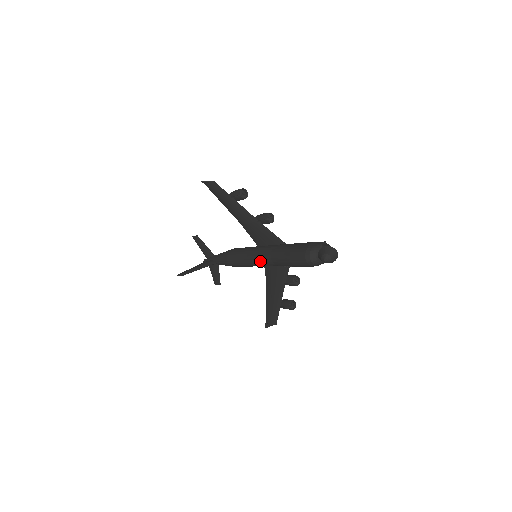
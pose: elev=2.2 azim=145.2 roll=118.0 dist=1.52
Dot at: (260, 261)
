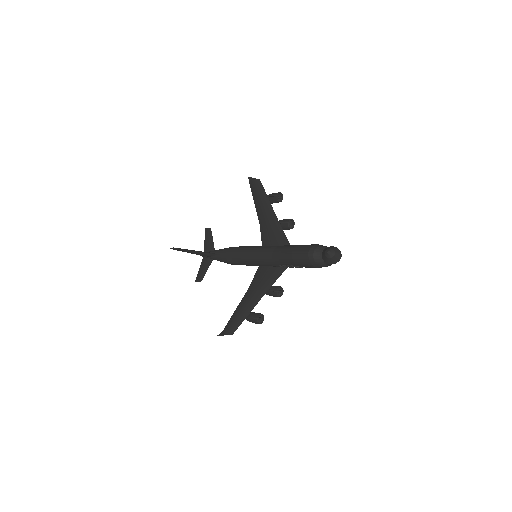
Dot at: (260, 254)
